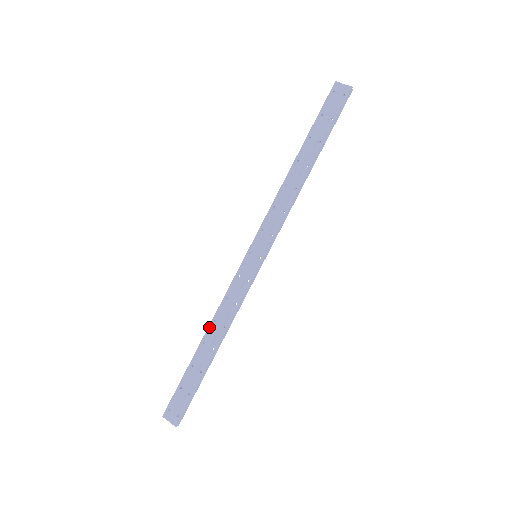
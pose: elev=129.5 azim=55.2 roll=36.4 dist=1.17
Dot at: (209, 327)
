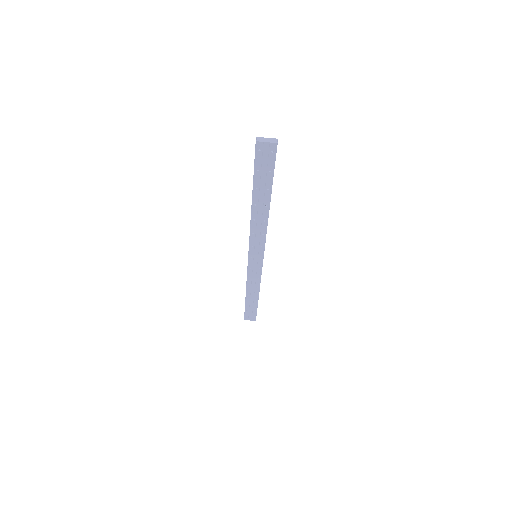
Dot at: (247, 290)
